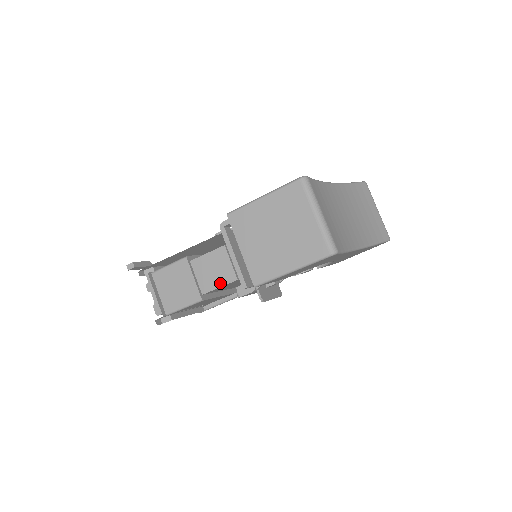
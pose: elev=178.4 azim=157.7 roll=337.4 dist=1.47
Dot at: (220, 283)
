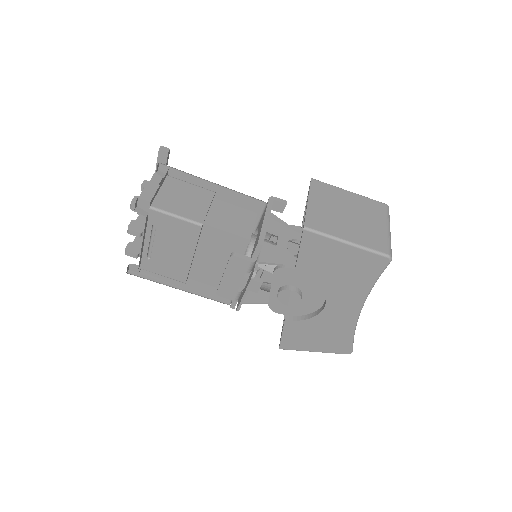
Dot at: (230, 229)
